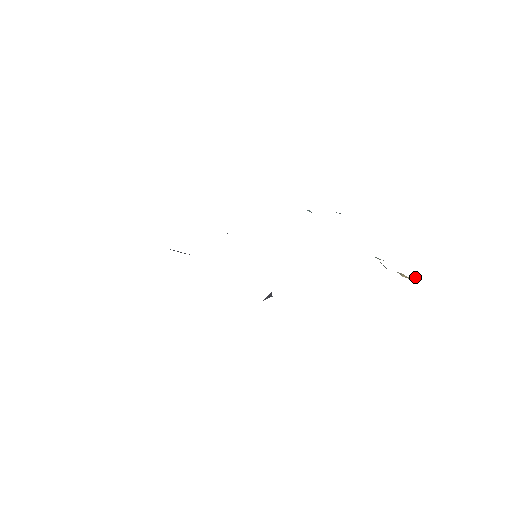
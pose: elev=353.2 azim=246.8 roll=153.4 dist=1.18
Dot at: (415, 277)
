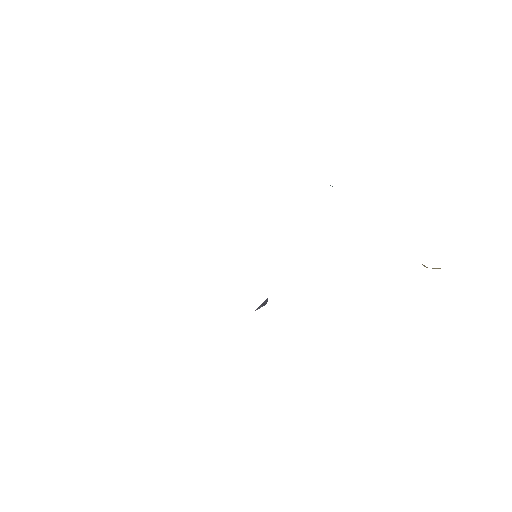
Dot at: (439, 268)
